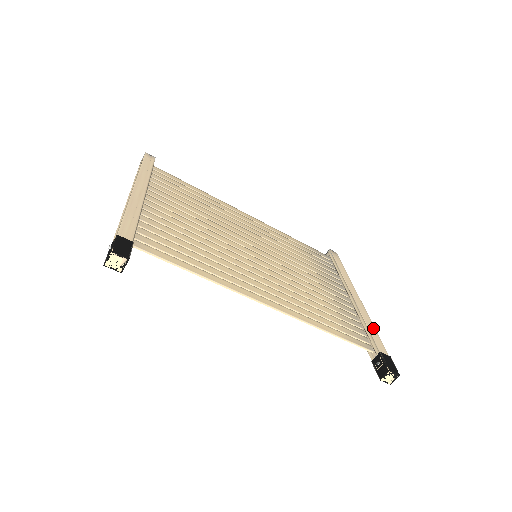
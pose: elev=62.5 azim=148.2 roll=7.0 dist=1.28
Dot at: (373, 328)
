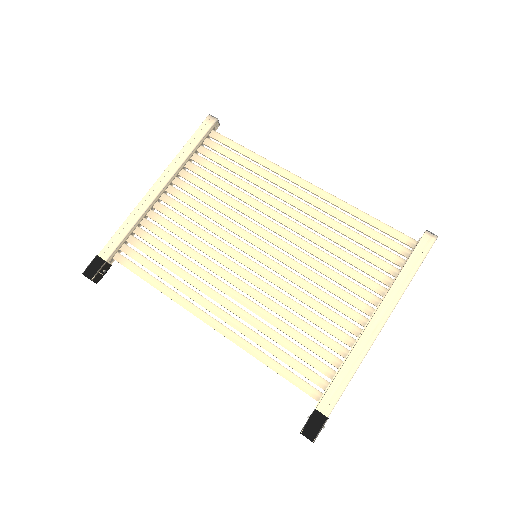
Dot at: (348, 375)
